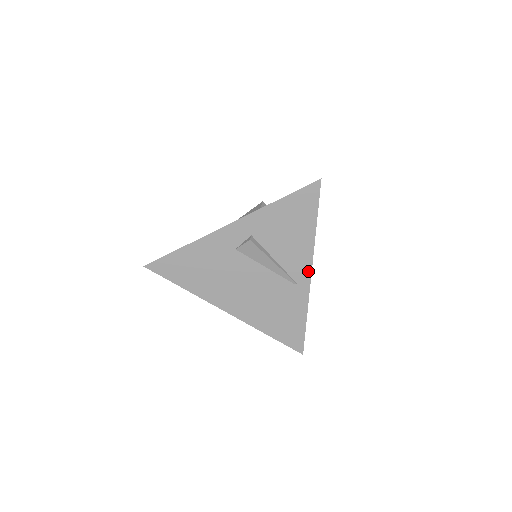
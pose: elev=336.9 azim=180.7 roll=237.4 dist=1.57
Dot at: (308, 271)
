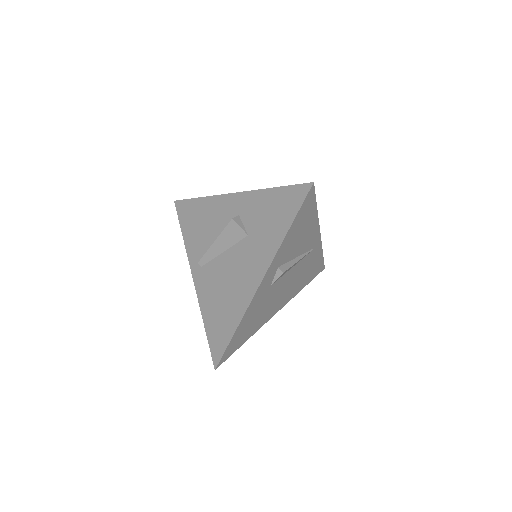
Dot at: (318, 235)
